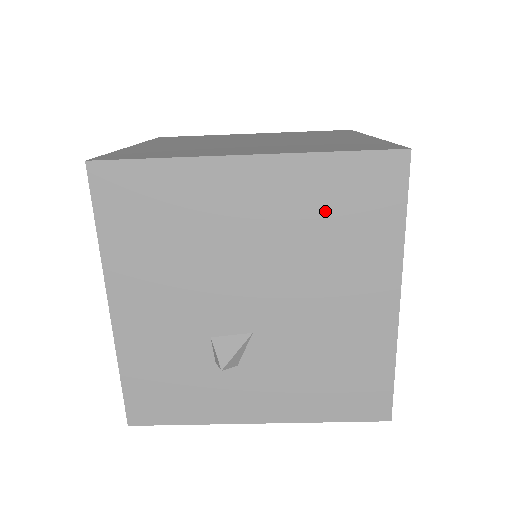
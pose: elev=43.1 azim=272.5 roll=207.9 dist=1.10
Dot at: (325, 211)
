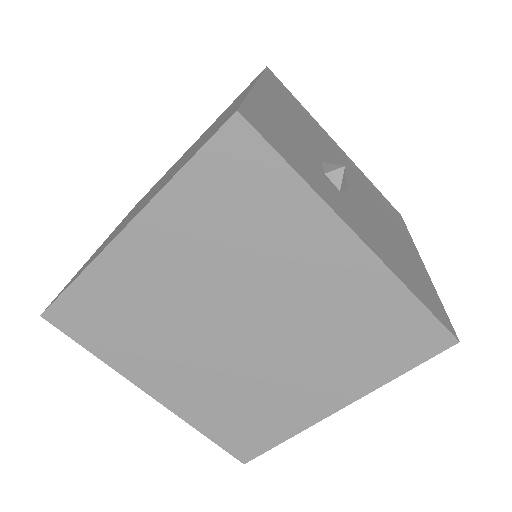
Dot at: (375, 194)
